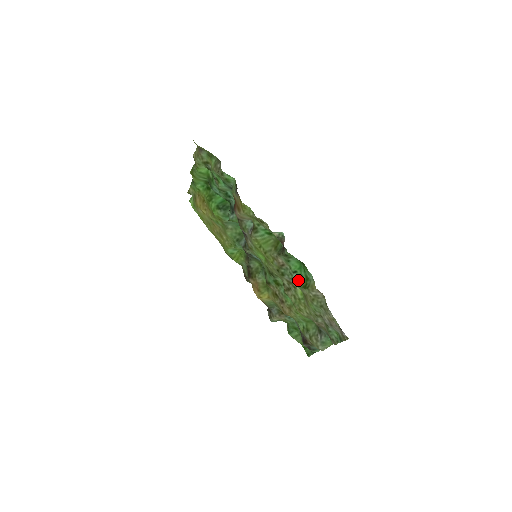
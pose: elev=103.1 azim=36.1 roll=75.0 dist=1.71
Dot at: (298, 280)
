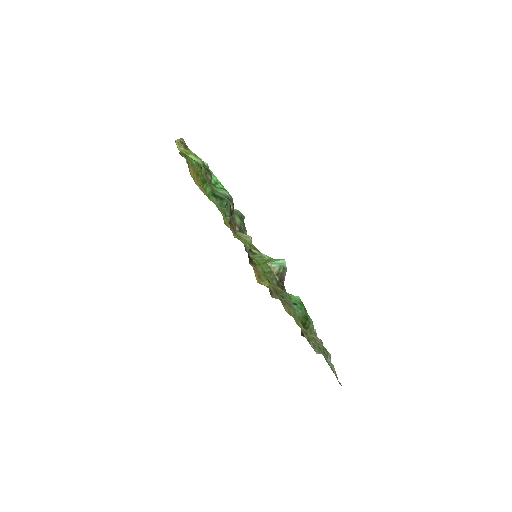
Dot at: (298, 312)
